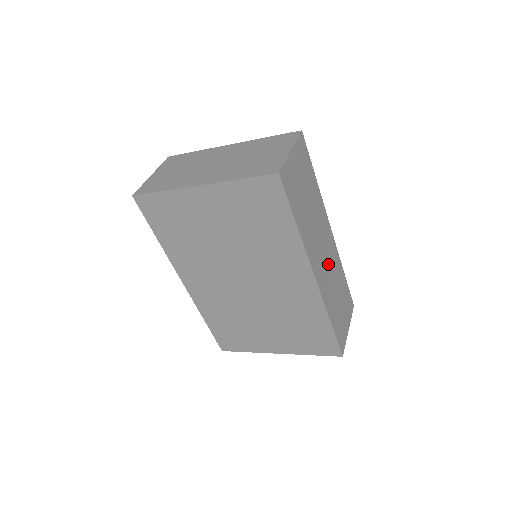
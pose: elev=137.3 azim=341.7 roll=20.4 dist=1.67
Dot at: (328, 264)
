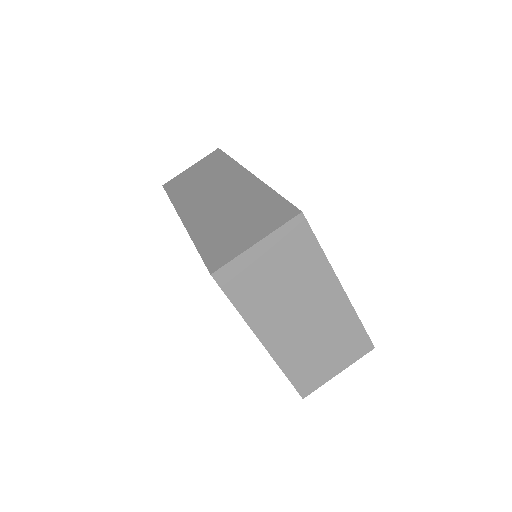
Dot at: occluded
